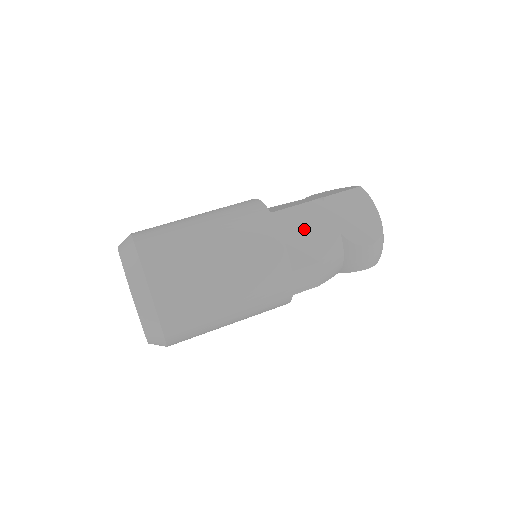
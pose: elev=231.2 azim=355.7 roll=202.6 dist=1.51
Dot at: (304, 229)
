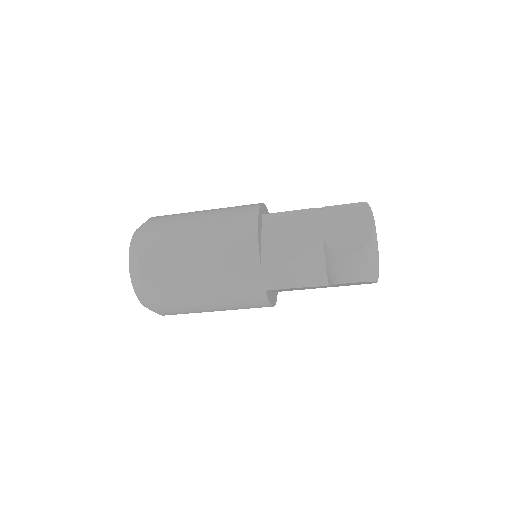
Dot at: (289, 231)
